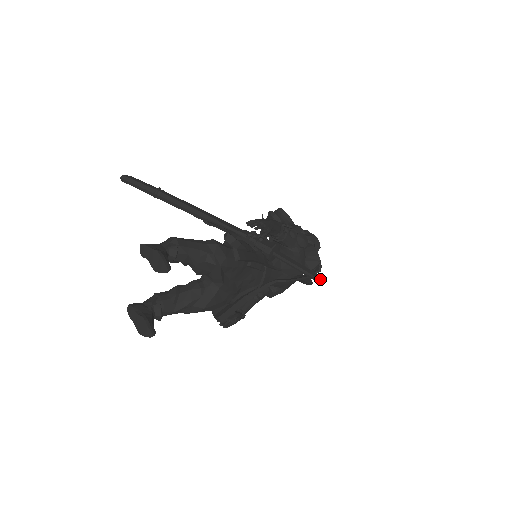
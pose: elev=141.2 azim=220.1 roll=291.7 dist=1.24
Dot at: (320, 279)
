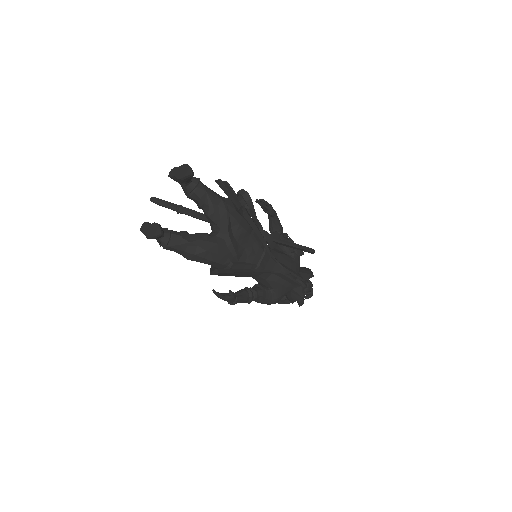
Dot at: (314, 250)
